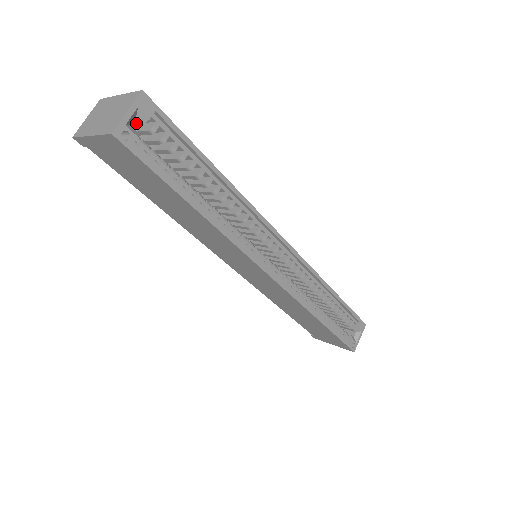
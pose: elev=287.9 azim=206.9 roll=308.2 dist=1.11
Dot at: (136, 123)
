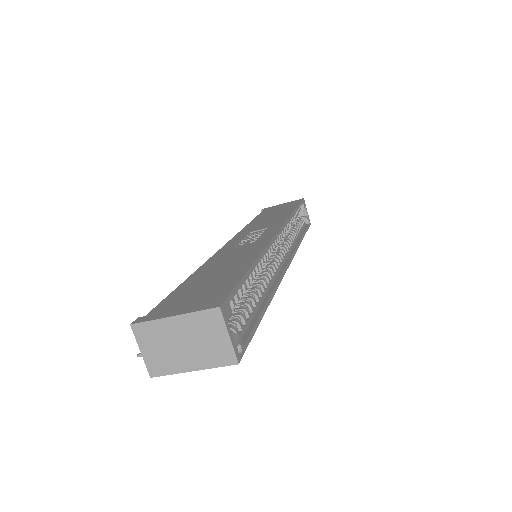
Dot at: occluded
